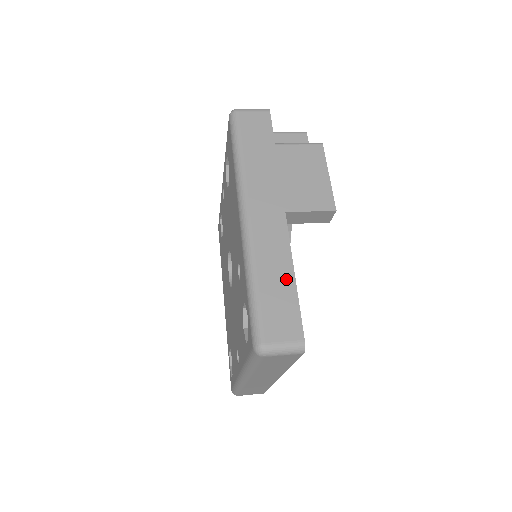
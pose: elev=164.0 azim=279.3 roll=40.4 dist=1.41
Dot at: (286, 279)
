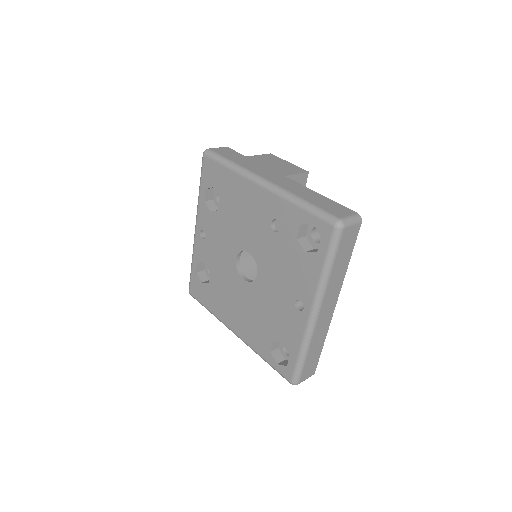
Dot at: (318, 196)
